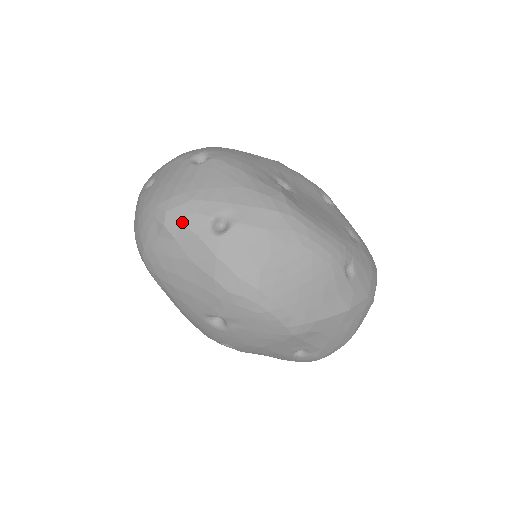
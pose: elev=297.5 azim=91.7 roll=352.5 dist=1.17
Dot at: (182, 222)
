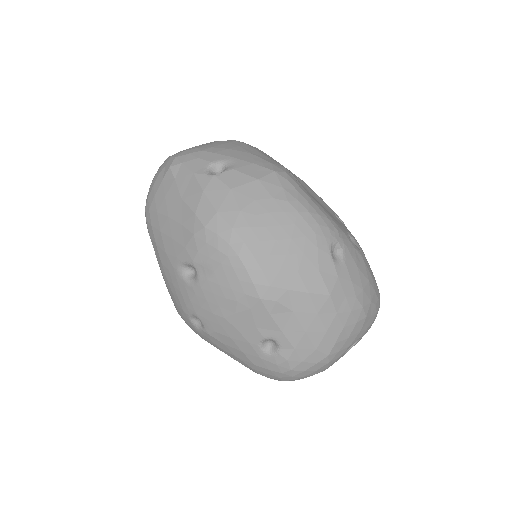
Dot at: (185, 164)
